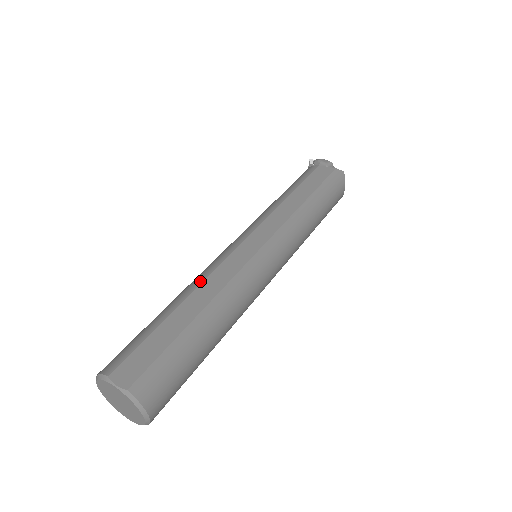
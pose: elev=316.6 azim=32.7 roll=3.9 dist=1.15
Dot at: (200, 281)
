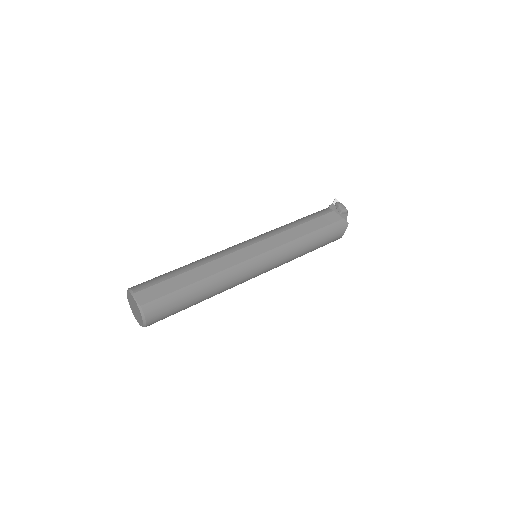
Dot at: (210, 260)
